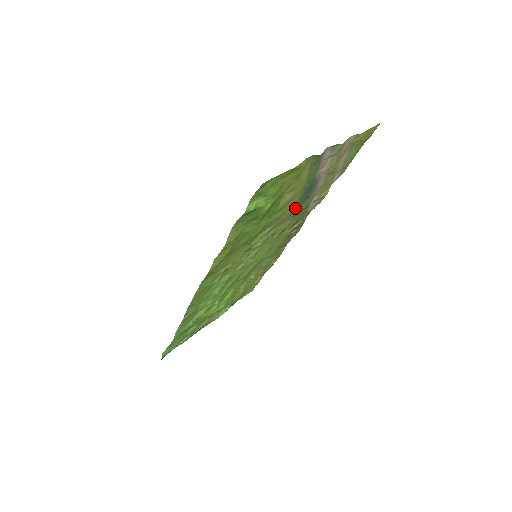
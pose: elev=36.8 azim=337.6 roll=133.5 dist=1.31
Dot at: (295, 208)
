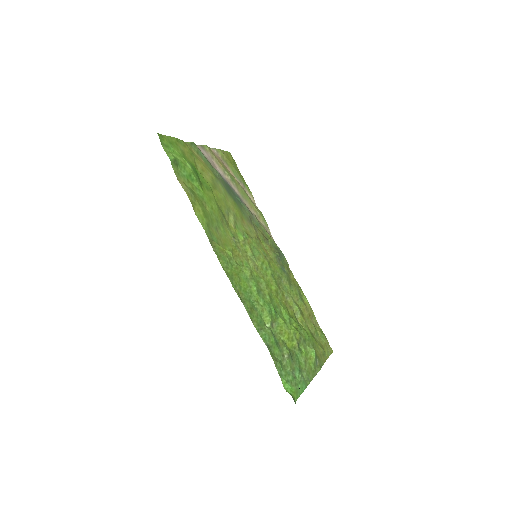
Dot at: (236, 206)
